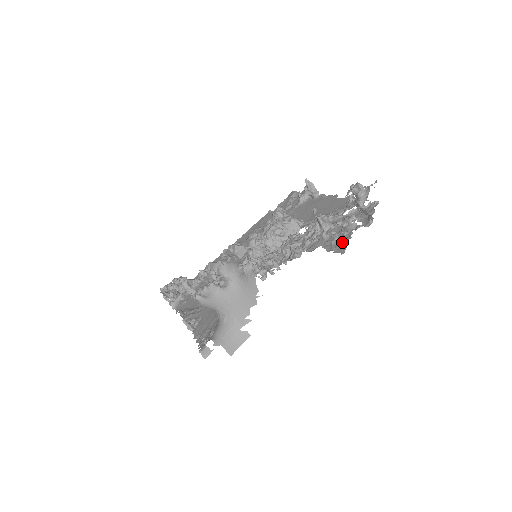
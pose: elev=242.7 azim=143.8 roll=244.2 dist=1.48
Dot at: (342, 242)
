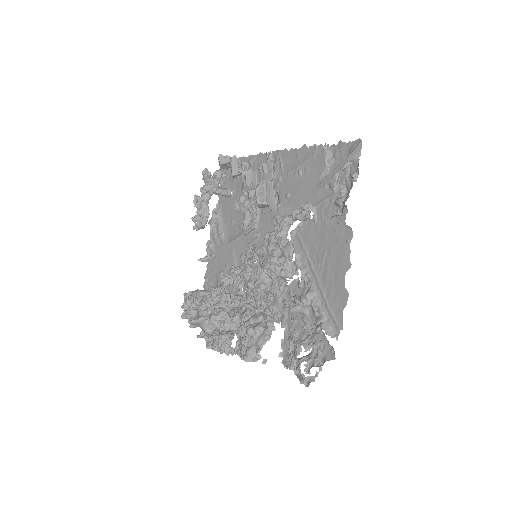
Dot at: (285, 358)
